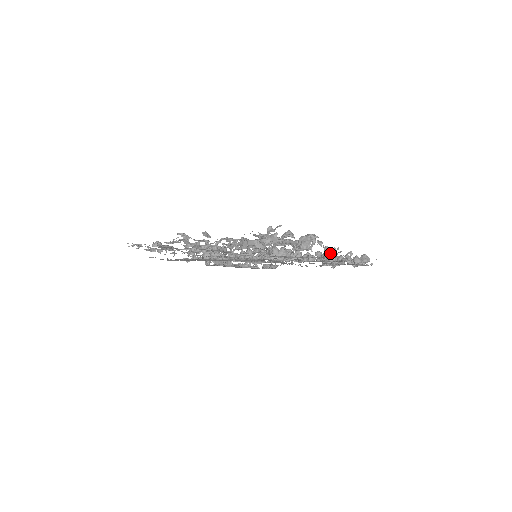
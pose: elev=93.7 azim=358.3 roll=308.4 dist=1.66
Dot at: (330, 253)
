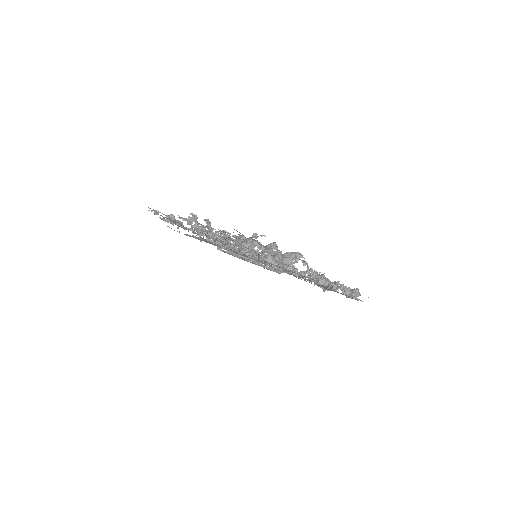
Dot at: (316, 276)
